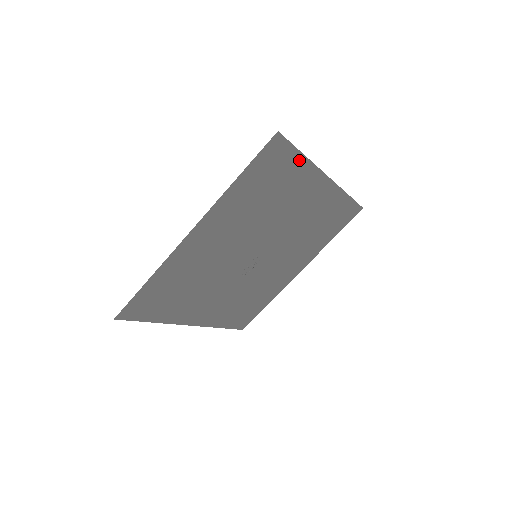
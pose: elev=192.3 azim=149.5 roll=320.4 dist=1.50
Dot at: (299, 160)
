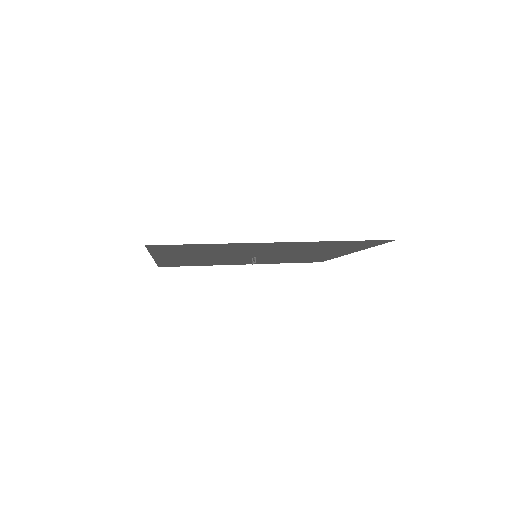
Dot at: (206, 244)
